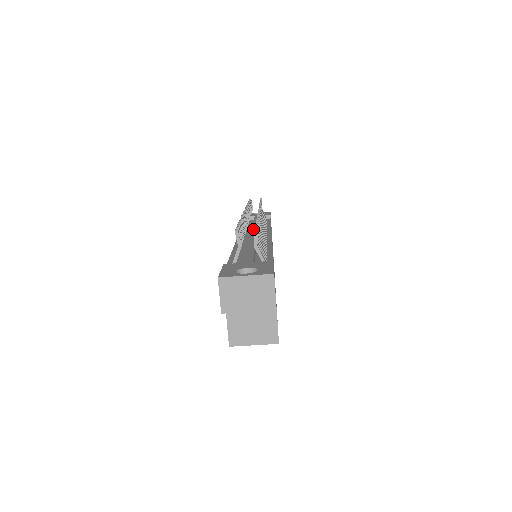
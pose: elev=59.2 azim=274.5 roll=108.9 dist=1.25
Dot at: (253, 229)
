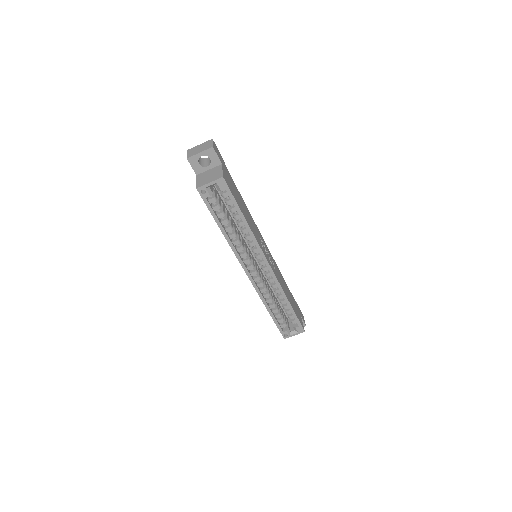
Dot at: occluded
